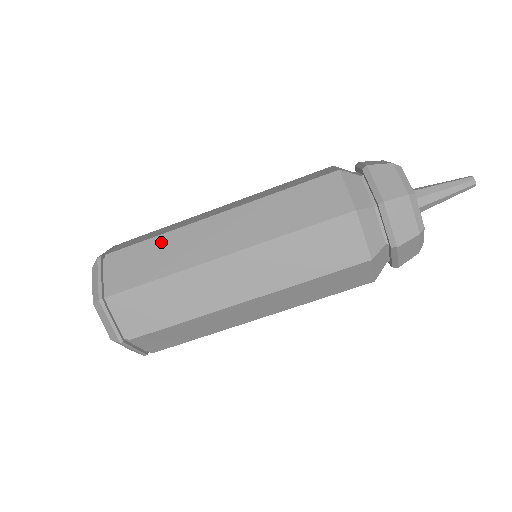
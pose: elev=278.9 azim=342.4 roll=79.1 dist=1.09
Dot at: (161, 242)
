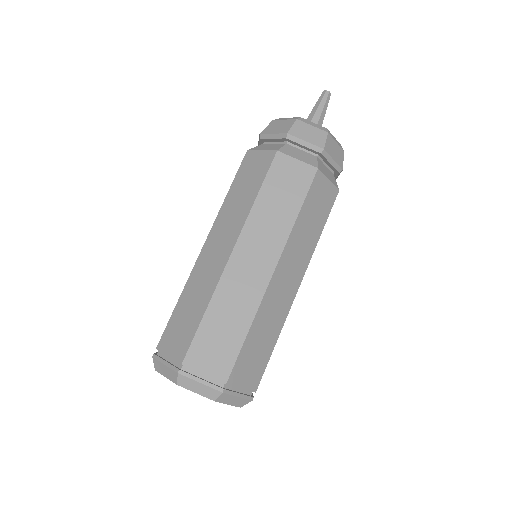
Dot at: (185, 298)
